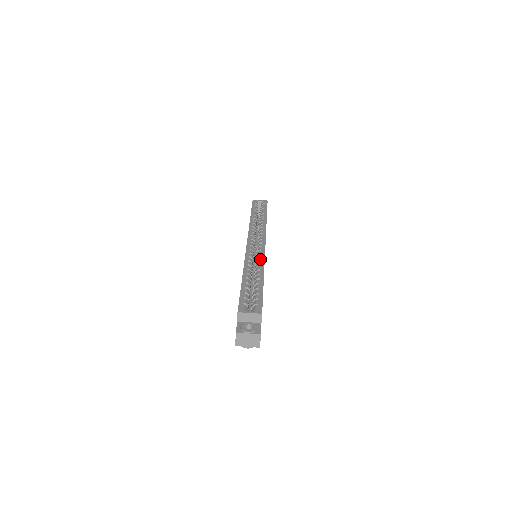
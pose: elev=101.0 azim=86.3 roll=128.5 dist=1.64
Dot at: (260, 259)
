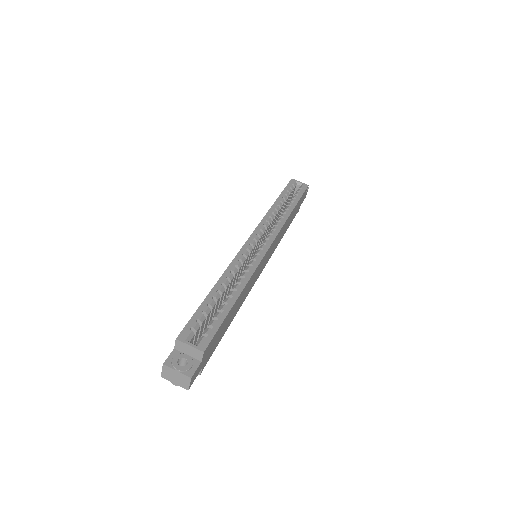
Dot at: (250, 267)
